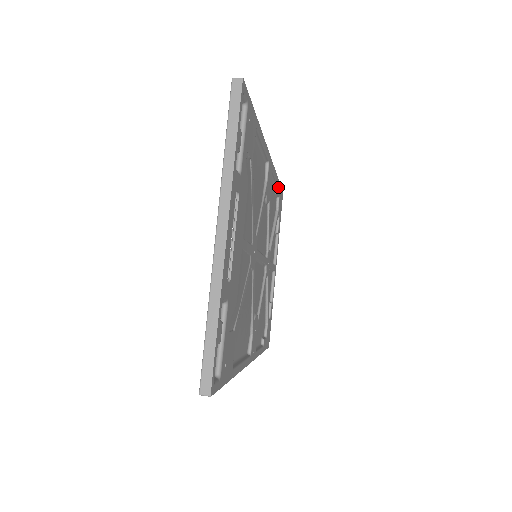
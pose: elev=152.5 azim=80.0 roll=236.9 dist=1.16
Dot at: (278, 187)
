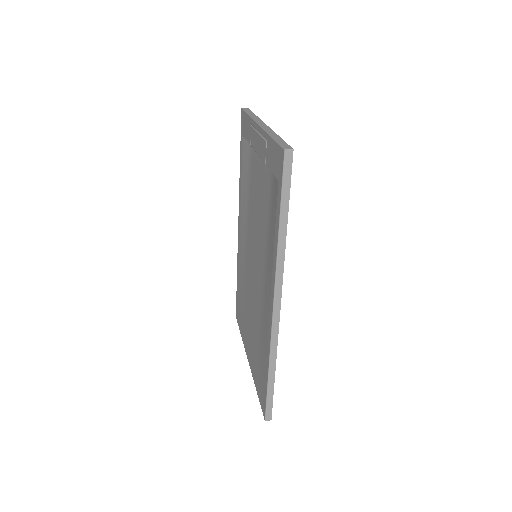
Dot at: occluded
